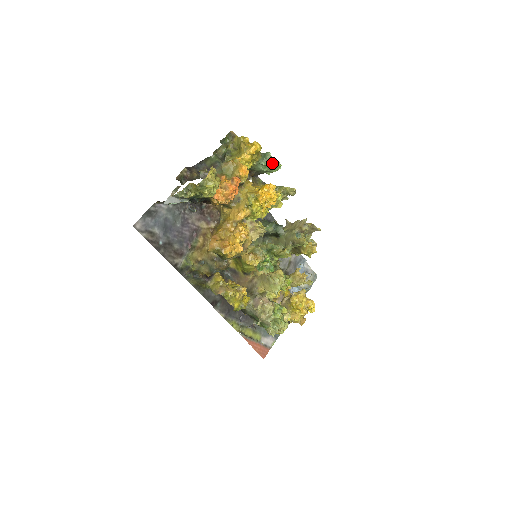
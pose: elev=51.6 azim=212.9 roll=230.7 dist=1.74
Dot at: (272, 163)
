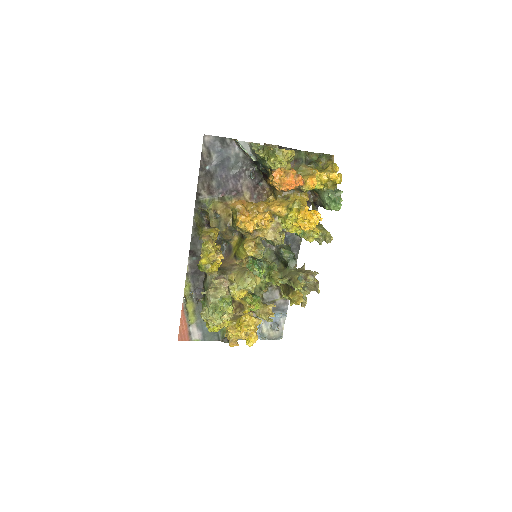
Dot at: (336, 200)
